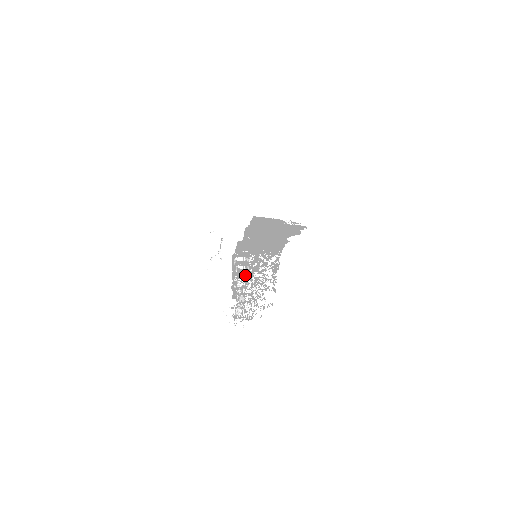
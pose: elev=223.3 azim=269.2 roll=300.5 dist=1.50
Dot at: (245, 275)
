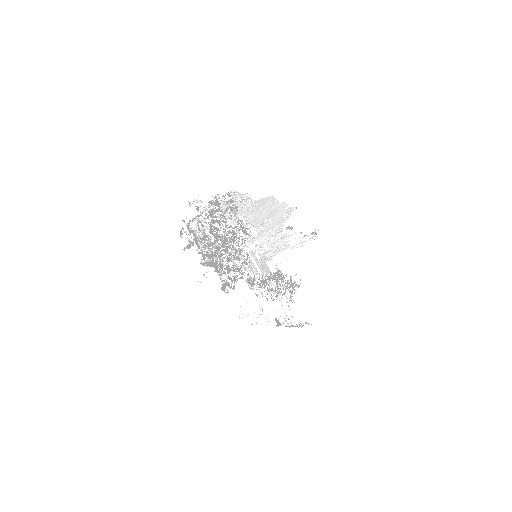
Dot at: (199, 227)
